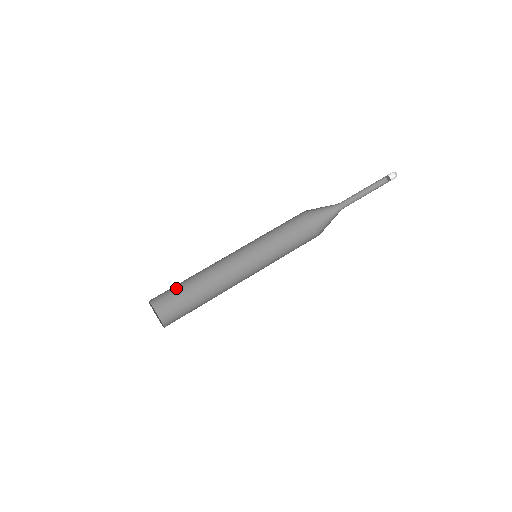
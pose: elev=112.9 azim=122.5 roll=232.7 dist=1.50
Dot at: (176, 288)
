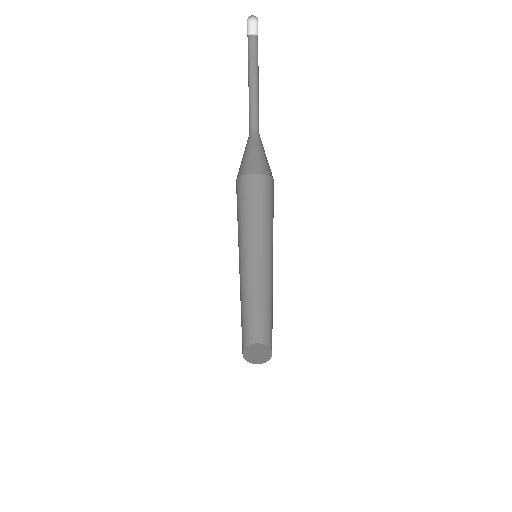
Dot at: (244, 326)
